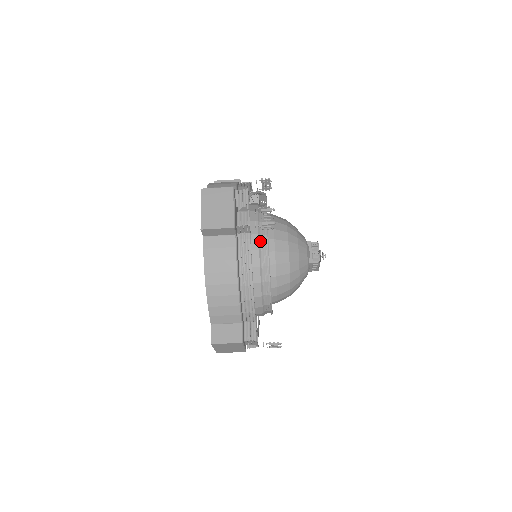
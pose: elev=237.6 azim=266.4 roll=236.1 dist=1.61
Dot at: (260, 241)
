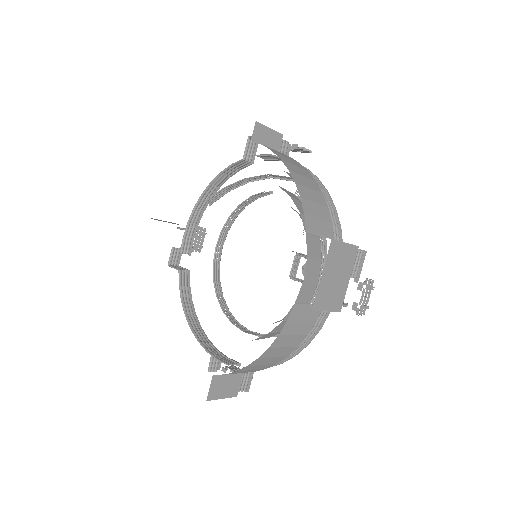
Dot at: (314, 289)
